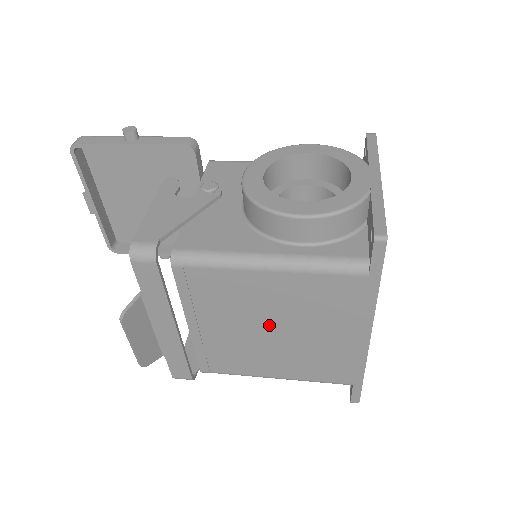
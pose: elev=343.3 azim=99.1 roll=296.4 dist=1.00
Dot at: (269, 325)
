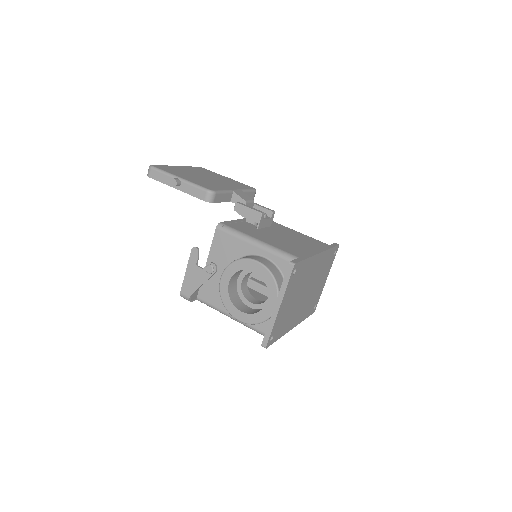
Dot at: occluded
